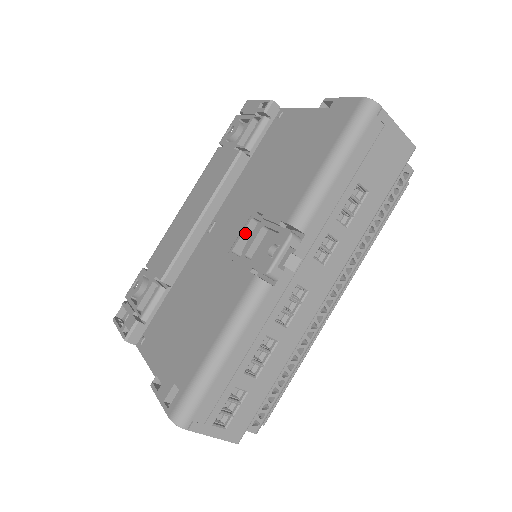
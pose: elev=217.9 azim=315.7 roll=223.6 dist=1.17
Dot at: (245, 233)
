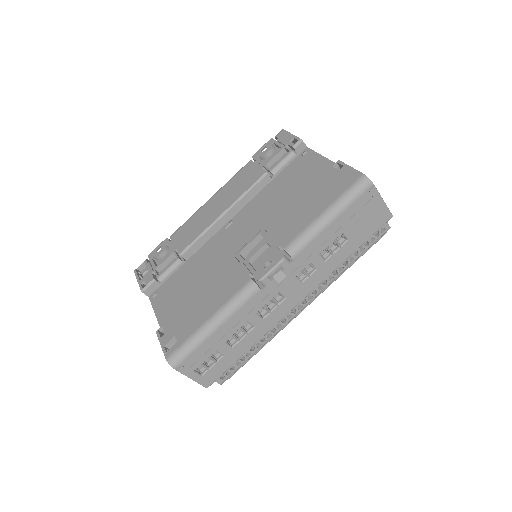
Dot at: (252, 242)
